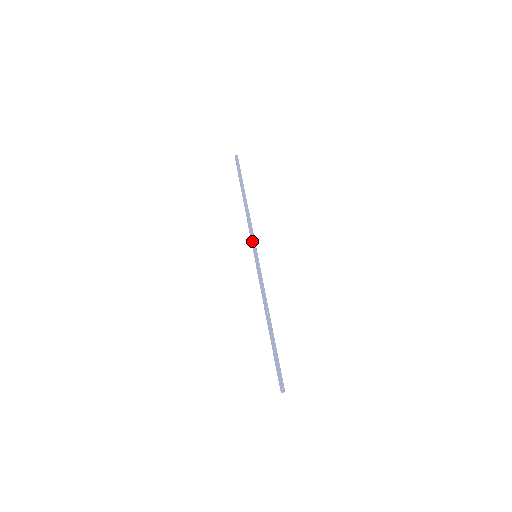
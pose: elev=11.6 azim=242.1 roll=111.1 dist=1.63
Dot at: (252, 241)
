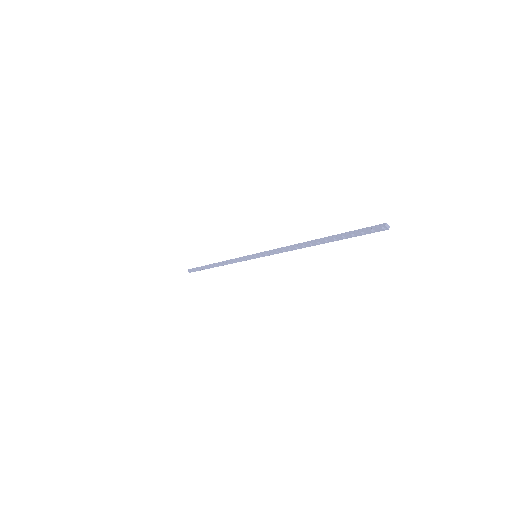
Dot at: (244, 256)
